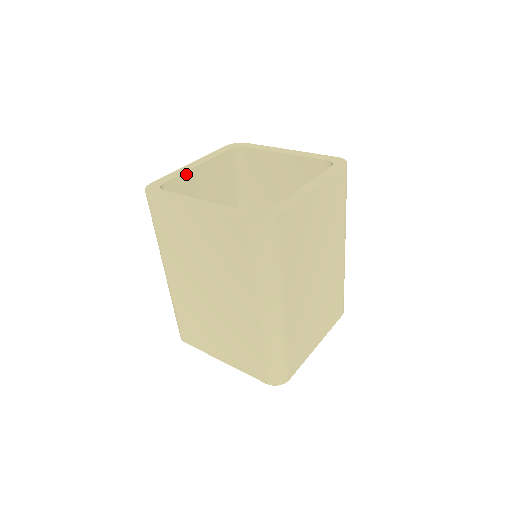
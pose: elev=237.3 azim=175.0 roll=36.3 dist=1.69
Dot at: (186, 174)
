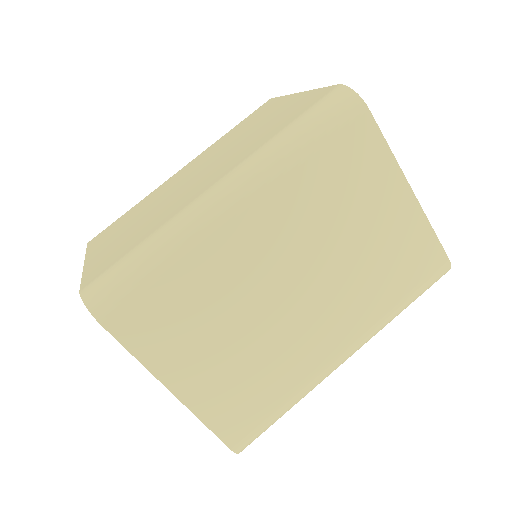
Dot at: occluded
